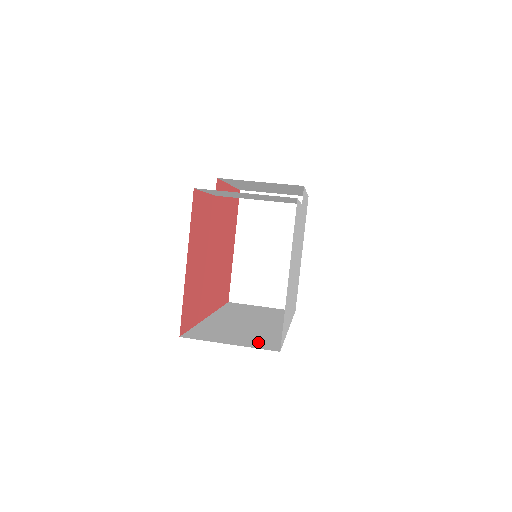
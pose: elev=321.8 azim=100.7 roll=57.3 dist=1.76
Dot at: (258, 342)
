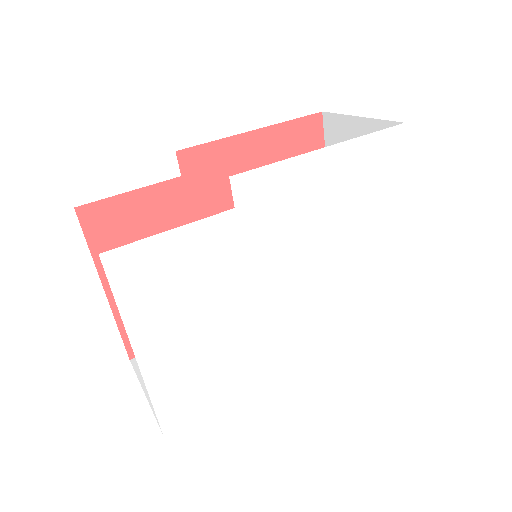
Dot at: occluded
